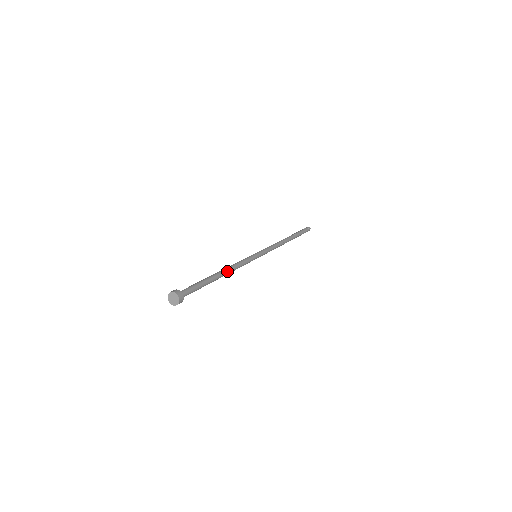
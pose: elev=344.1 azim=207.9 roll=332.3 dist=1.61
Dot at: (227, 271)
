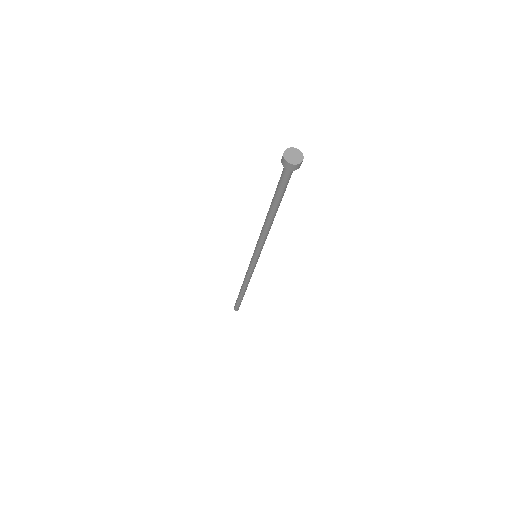
Dot at: occluded
